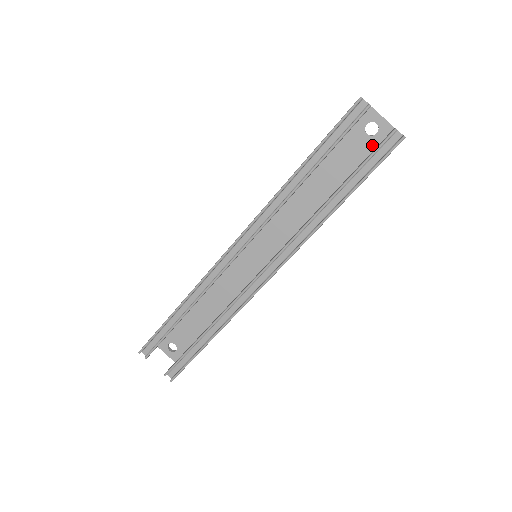
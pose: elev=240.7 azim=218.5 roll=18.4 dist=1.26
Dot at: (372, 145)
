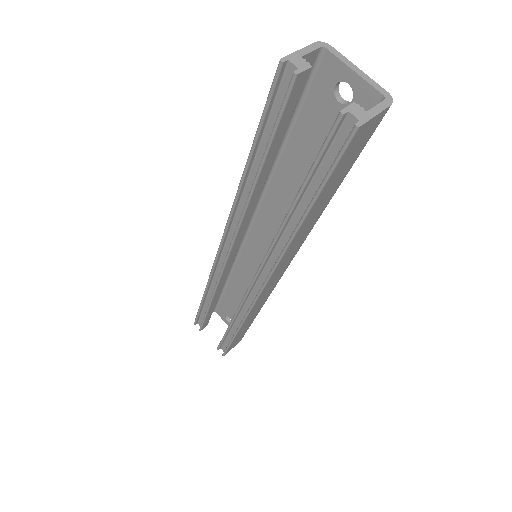
Dot at: occluded
